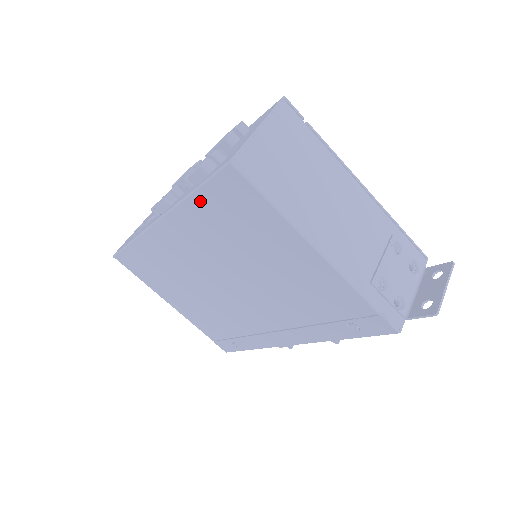
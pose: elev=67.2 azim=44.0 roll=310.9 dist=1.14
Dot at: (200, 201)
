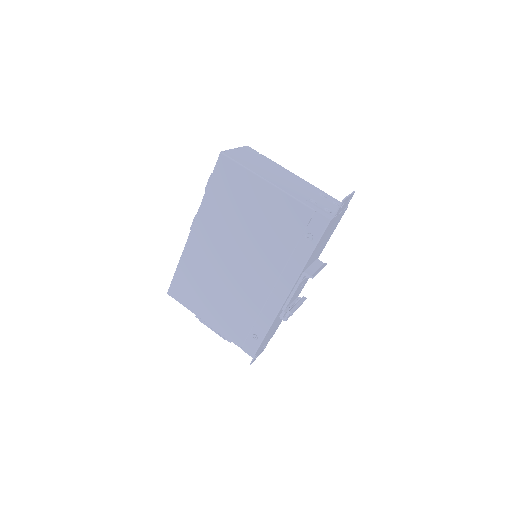
Dot at: (211, 191)
